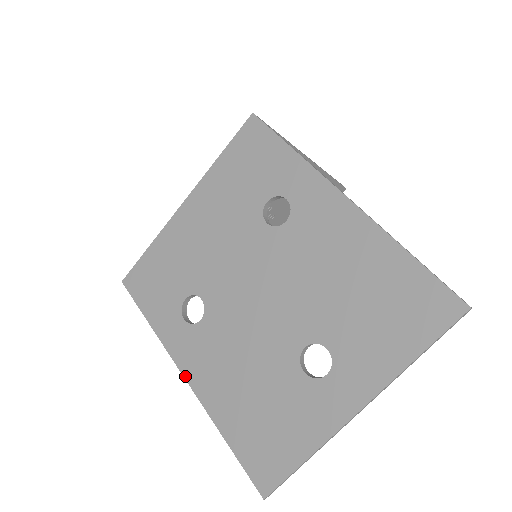
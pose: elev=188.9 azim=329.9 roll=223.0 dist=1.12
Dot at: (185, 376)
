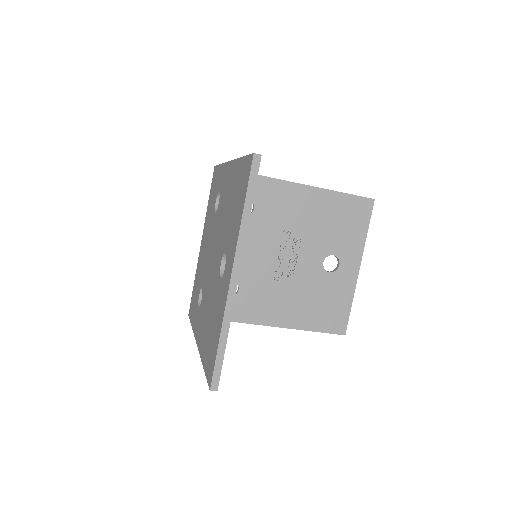
Dot at: (197, 343)
